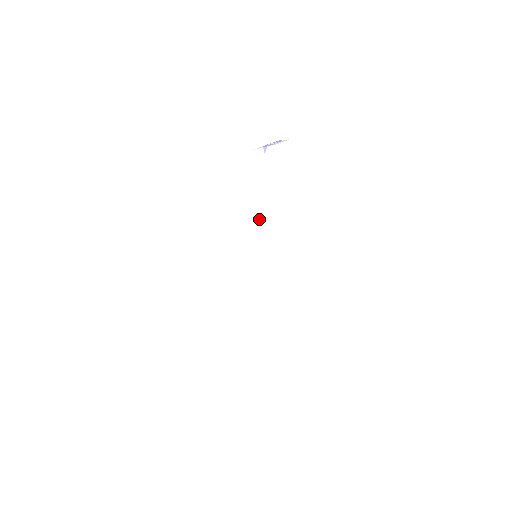
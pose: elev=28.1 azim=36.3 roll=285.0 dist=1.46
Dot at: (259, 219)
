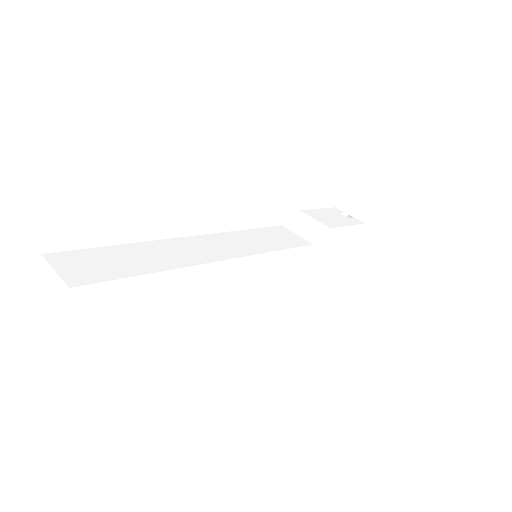
Dot at: (296, 238)
